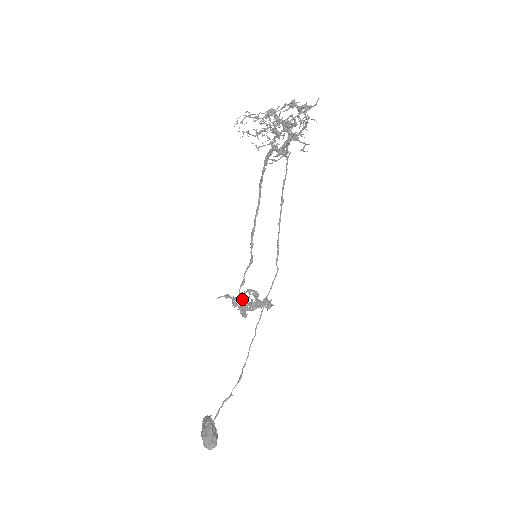
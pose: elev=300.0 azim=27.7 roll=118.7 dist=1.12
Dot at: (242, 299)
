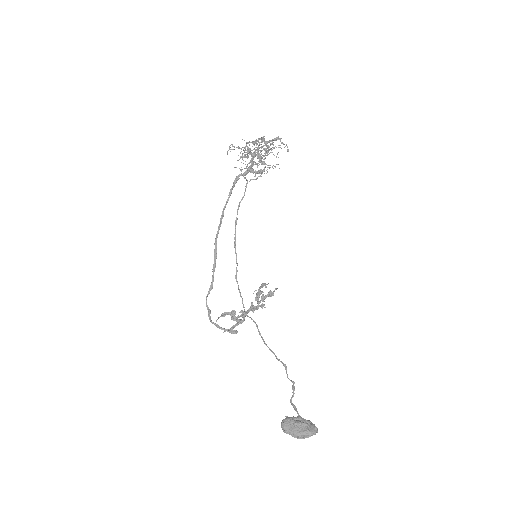
Dot at: occluded
